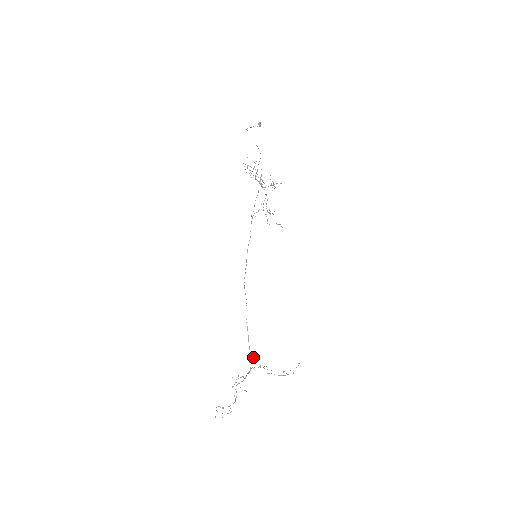
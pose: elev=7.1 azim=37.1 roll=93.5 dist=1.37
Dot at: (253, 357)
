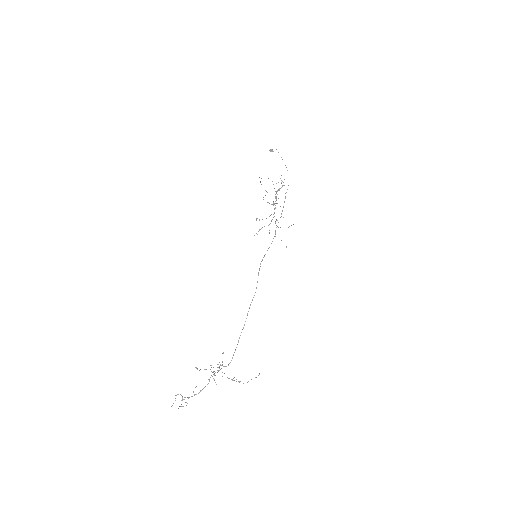
Dot at: (223, 352)
